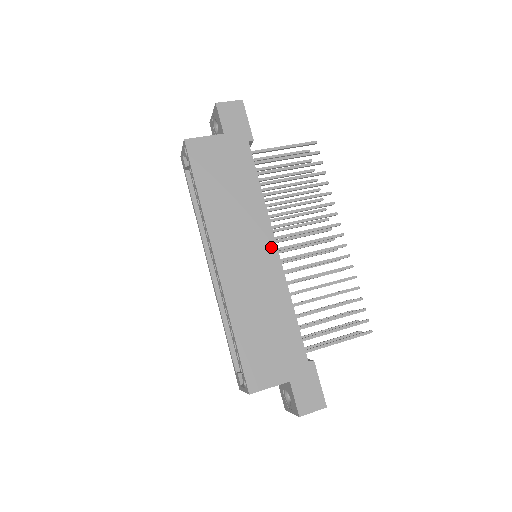
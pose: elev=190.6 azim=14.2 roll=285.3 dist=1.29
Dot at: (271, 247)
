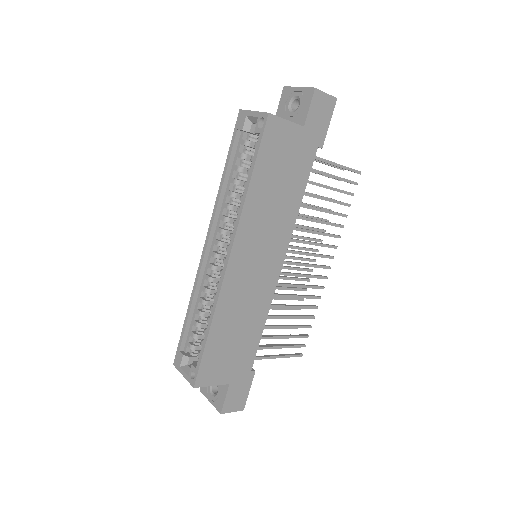
Dot at: (279, 261)
